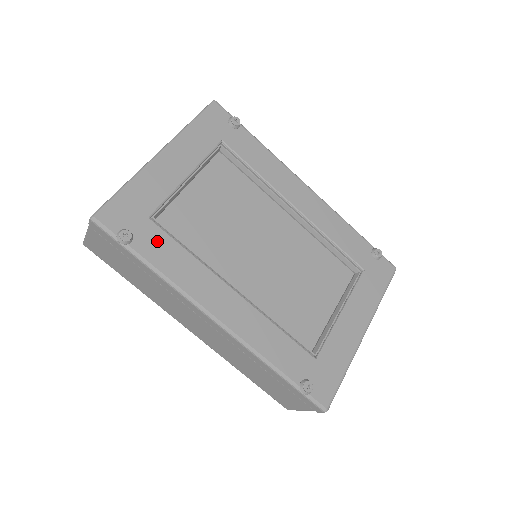
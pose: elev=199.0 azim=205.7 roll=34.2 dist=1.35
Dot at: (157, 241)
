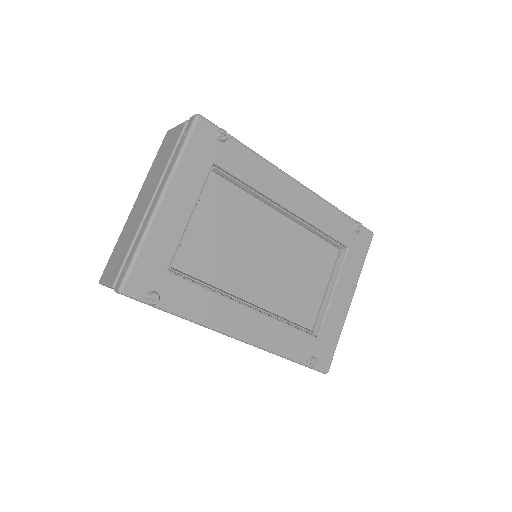
Dot at: (180, 291)
